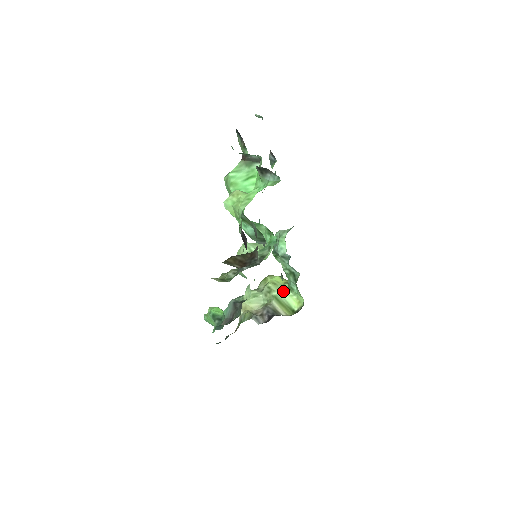
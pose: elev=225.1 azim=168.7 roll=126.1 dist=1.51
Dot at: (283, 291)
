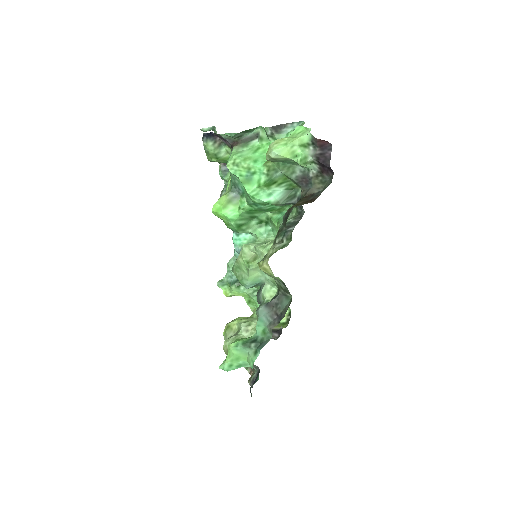
Dot at: occluded
